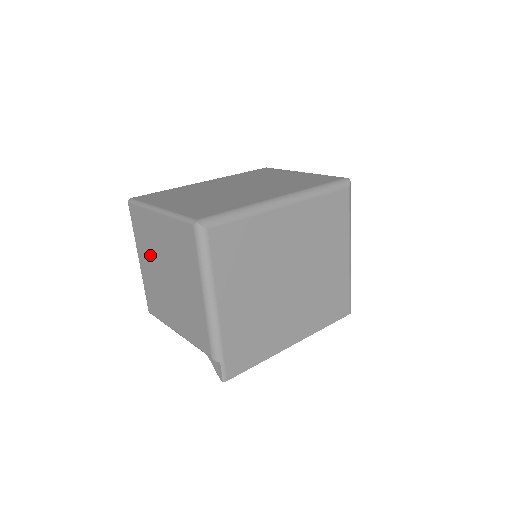
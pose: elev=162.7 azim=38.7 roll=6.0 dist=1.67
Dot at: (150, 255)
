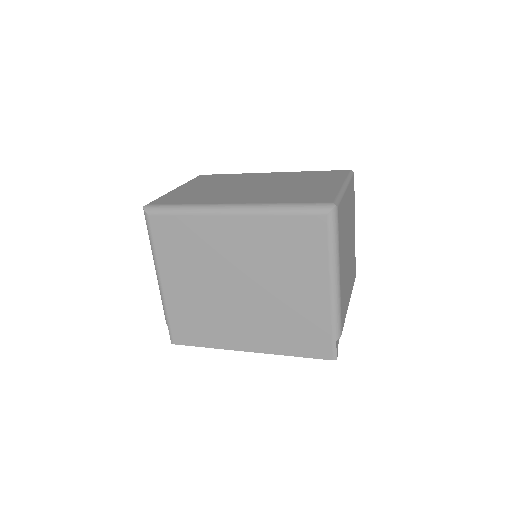
Dot at: occluded
